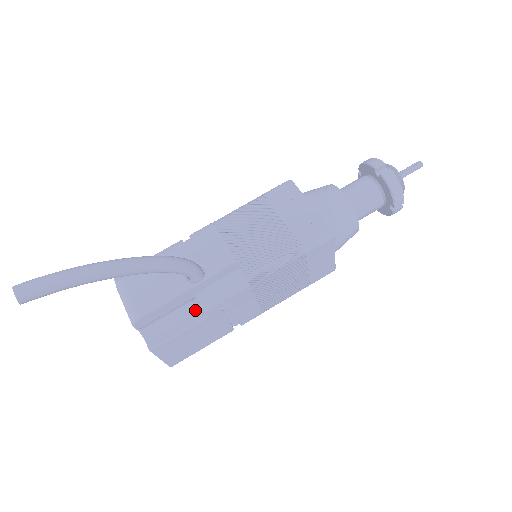
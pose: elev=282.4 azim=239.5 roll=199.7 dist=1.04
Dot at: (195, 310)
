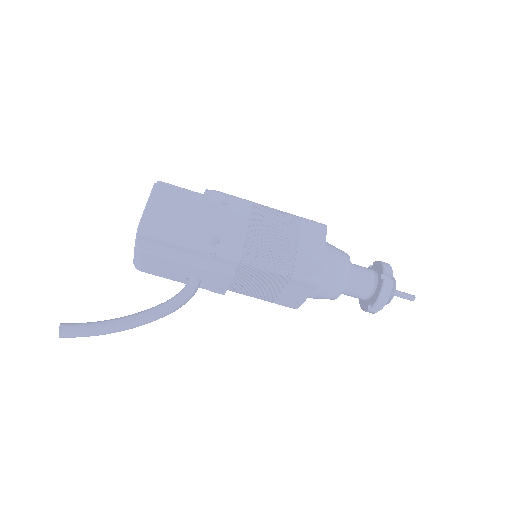
Dot at: occluded
